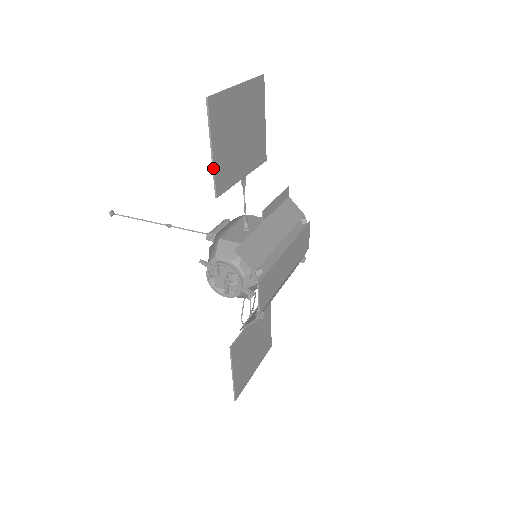
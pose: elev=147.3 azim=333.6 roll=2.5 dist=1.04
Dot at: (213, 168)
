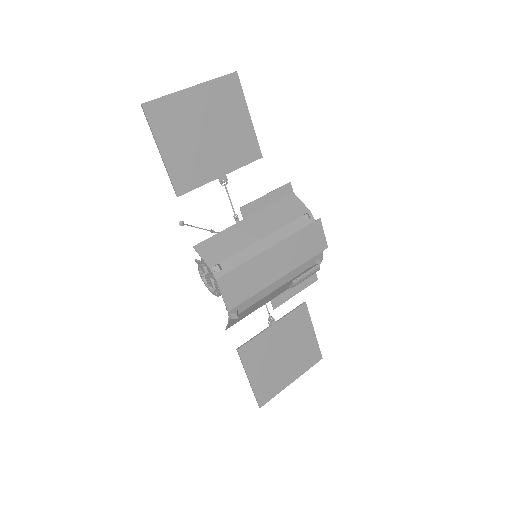
Dot at: (166, 169)
